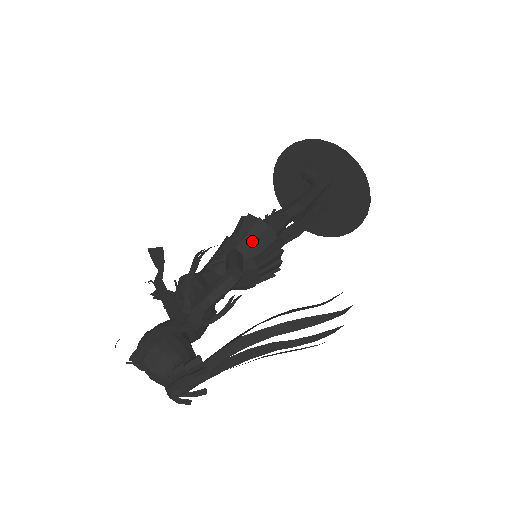
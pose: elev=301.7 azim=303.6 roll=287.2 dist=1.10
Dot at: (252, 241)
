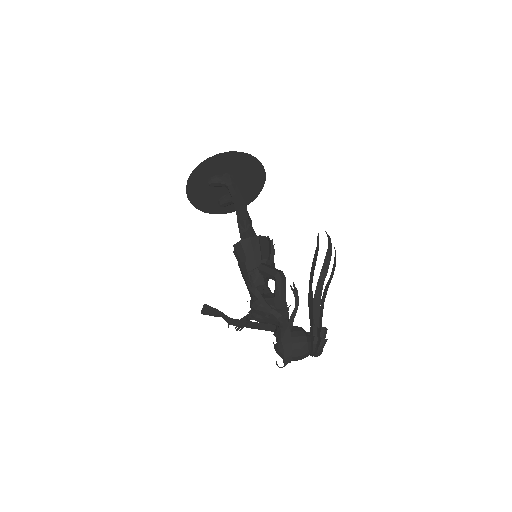
Dot at: (259, 252)
